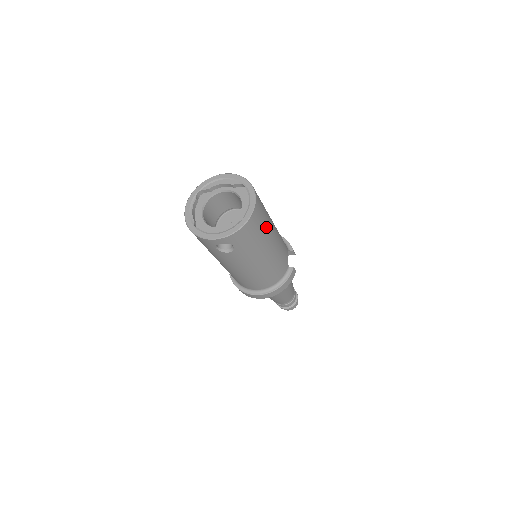
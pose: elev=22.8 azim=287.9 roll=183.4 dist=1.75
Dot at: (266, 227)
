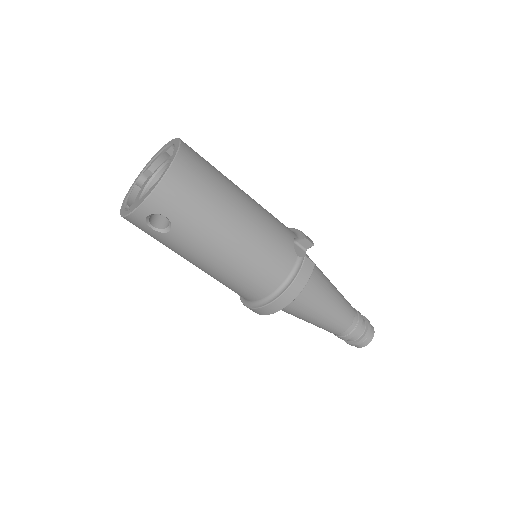
Dot at: (216, 189)
